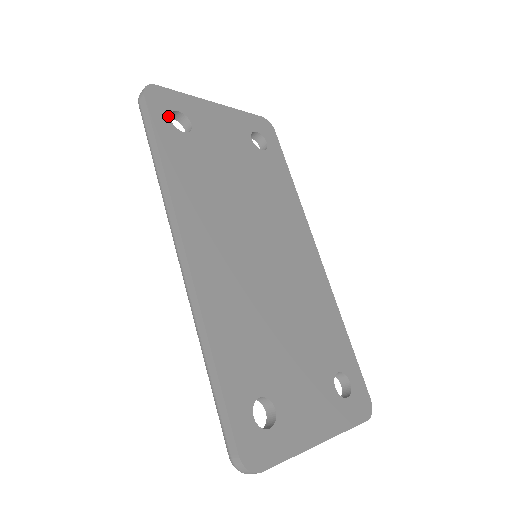
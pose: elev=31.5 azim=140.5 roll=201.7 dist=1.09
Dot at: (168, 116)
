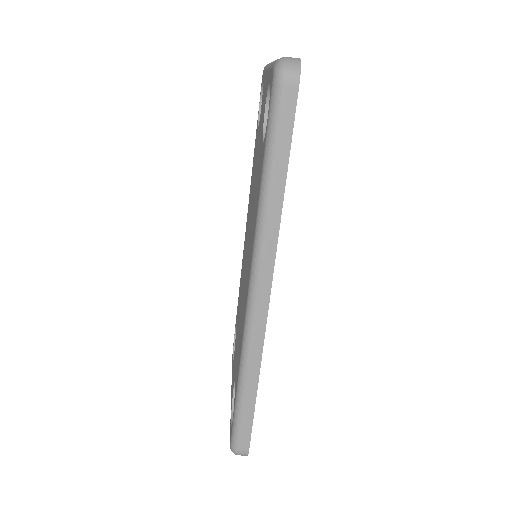
Dot at: occluded
